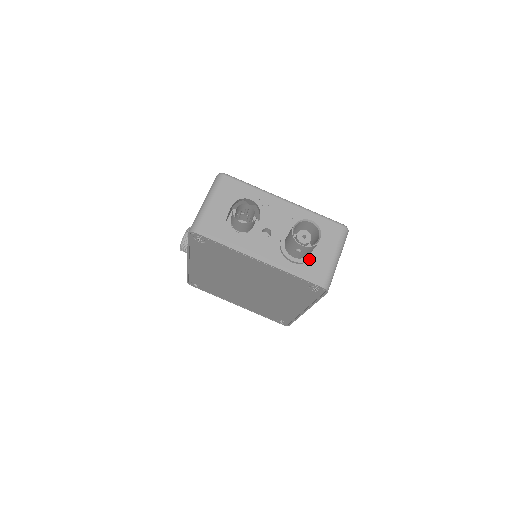
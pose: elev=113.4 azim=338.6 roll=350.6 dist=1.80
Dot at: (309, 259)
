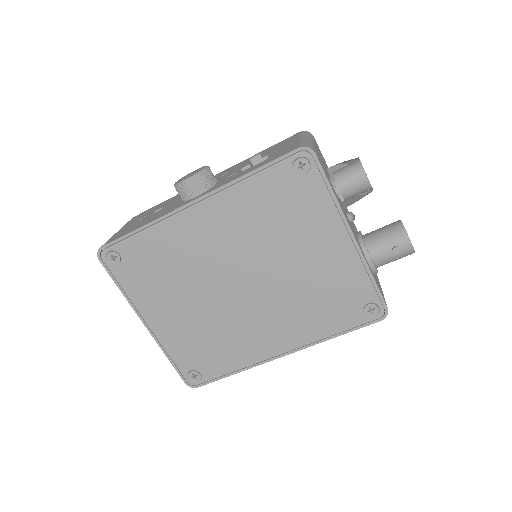
Dot at: occluded
